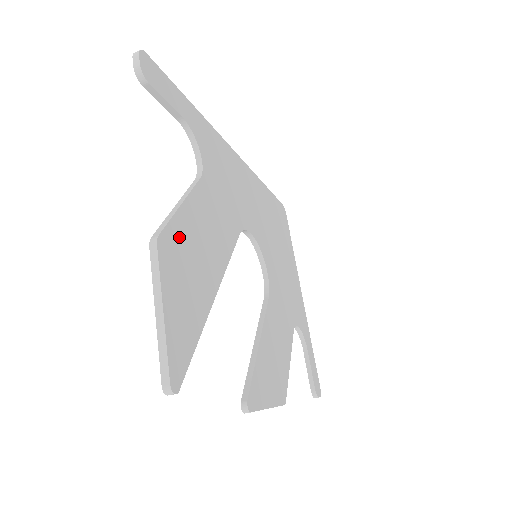
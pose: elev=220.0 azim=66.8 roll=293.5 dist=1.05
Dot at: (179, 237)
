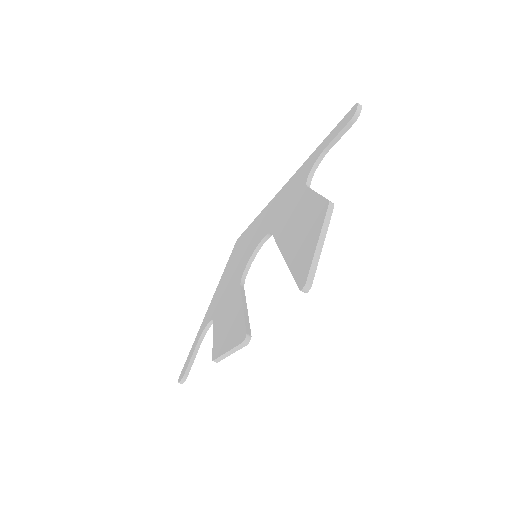
Dot at: occluded
